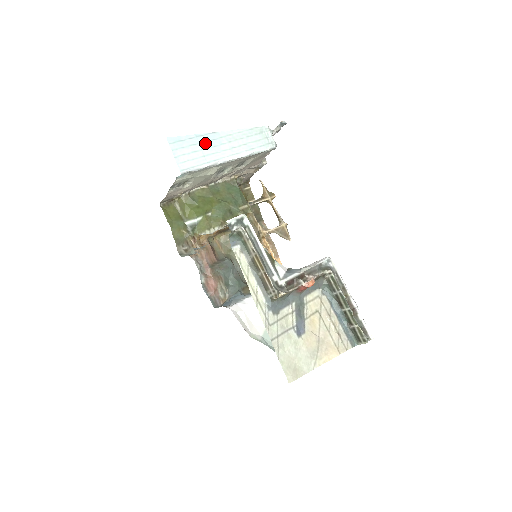
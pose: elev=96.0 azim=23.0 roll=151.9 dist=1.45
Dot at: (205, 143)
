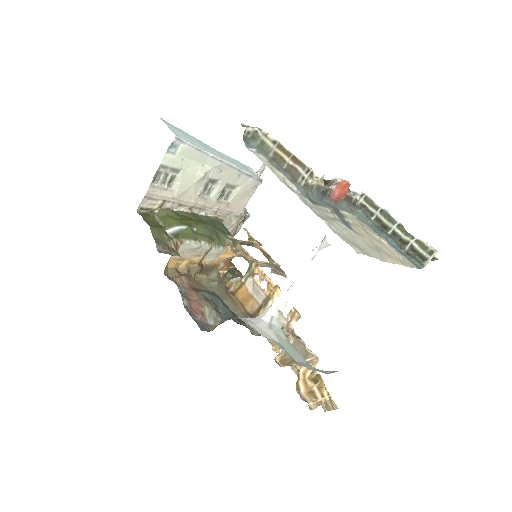
Dot at: (196, 141)
